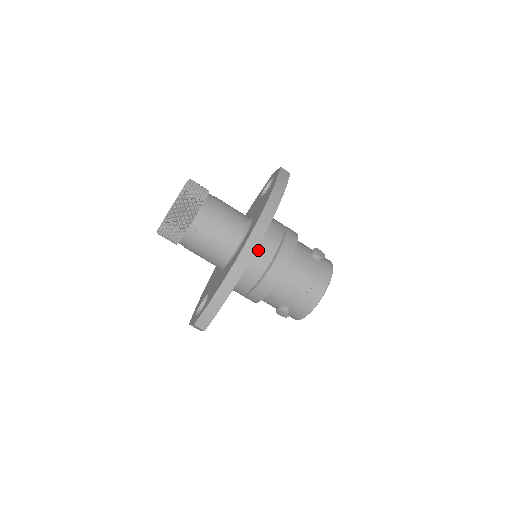
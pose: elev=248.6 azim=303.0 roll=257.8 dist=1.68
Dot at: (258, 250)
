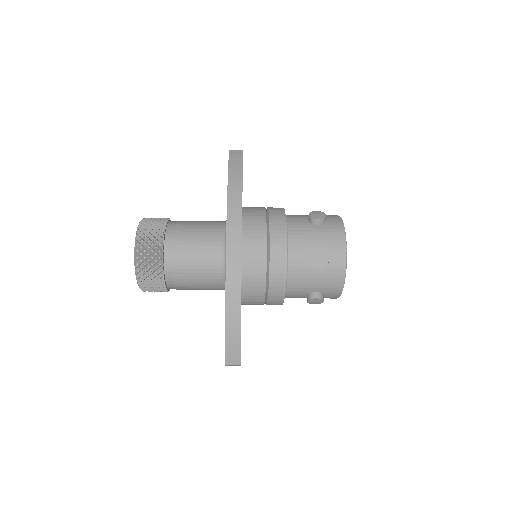
Dot at: (245, 252)
